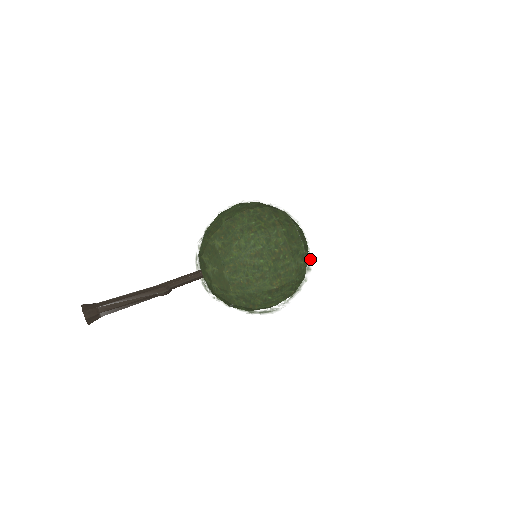
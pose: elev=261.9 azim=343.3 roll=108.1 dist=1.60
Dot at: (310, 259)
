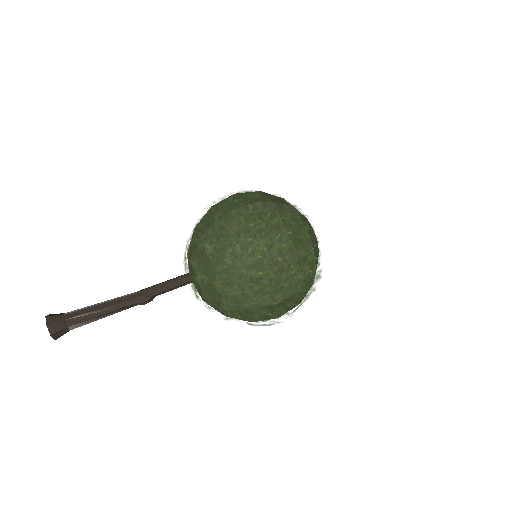
Dot at: (320, 266)
